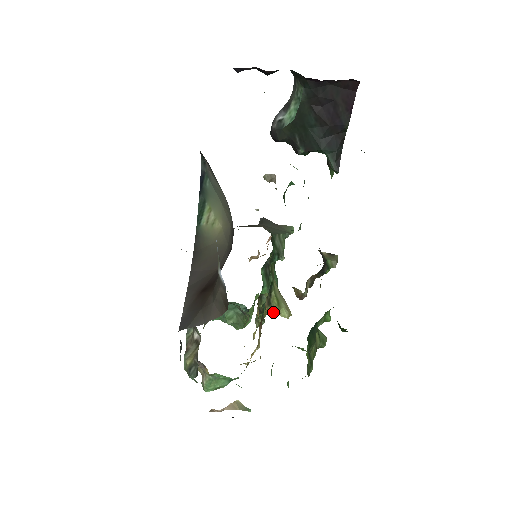
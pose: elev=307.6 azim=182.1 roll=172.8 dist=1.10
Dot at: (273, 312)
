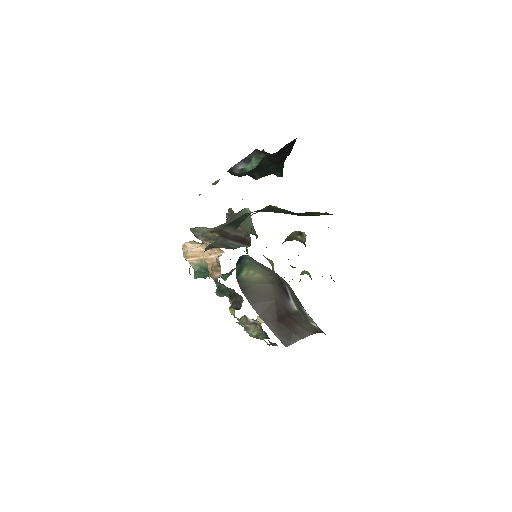
Dot at: occluded
